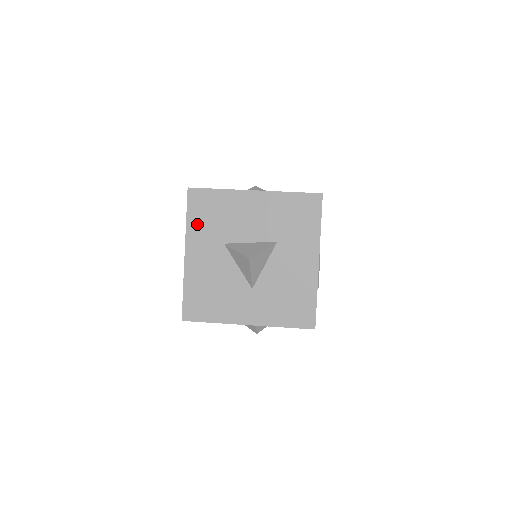
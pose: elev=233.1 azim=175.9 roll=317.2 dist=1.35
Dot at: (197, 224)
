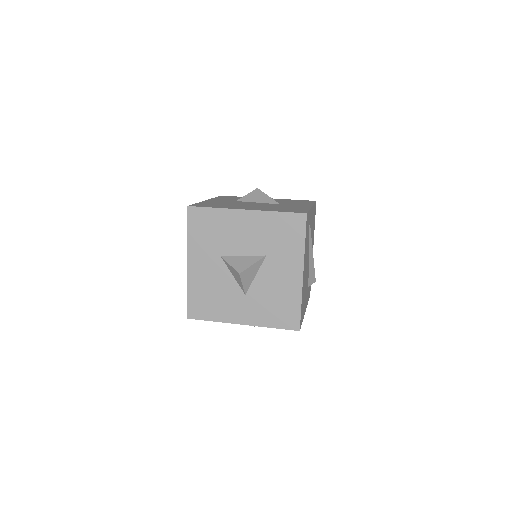
Dot at: (197, 238)
